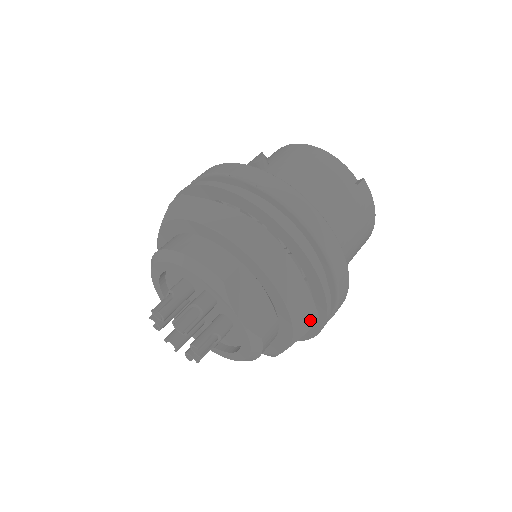
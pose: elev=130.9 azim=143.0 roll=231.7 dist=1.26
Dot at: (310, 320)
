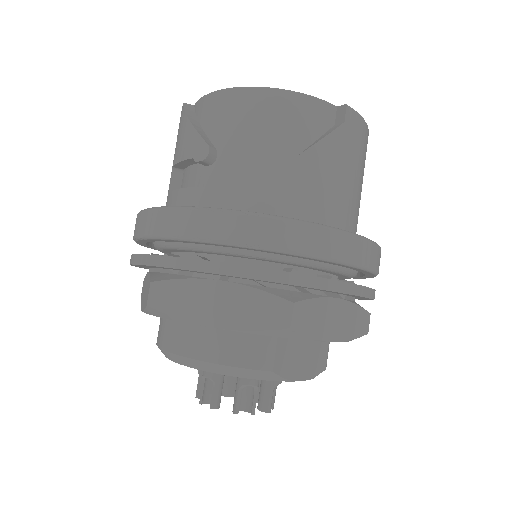
Dot at: (365, 326)
